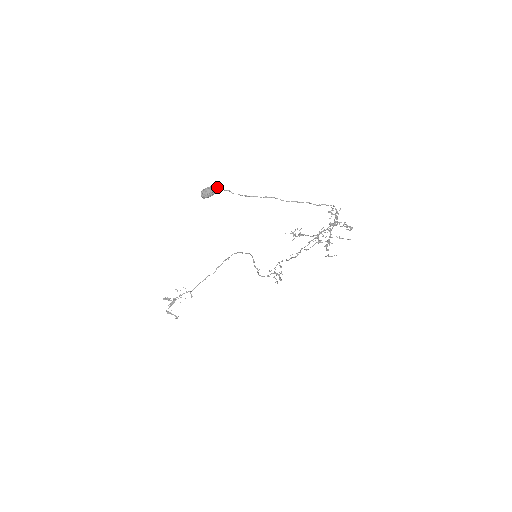
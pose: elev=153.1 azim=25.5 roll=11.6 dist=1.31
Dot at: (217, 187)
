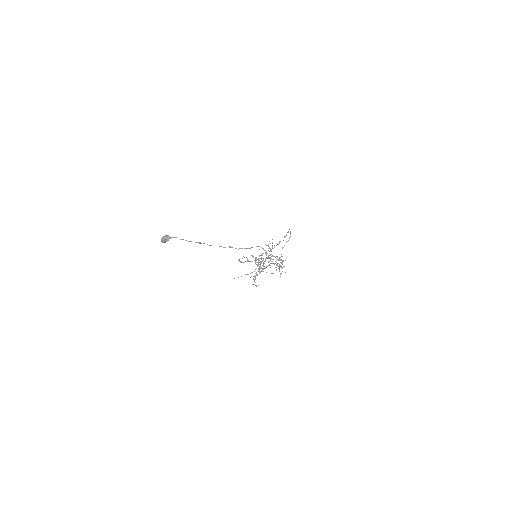
Dot at: (168, 237)
